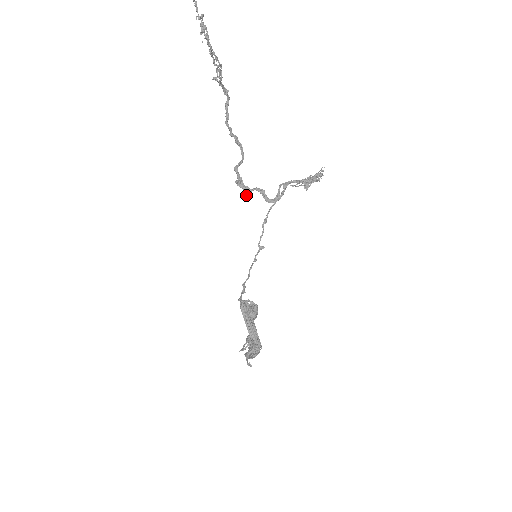
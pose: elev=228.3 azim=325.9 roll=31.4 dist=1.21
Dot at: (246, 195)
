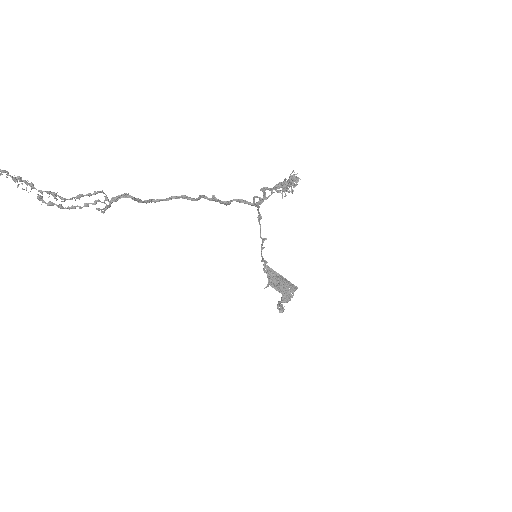
Dot at: (228, 204)
